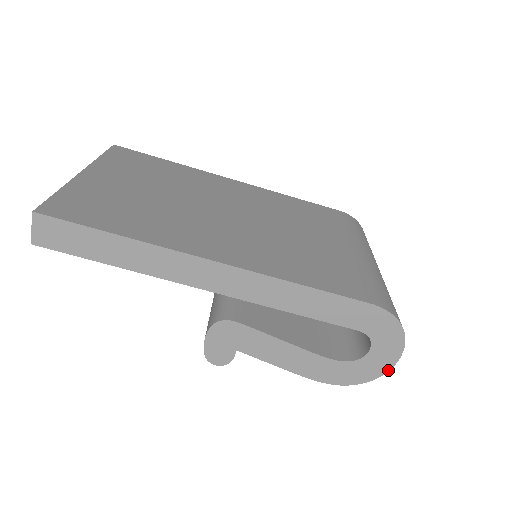
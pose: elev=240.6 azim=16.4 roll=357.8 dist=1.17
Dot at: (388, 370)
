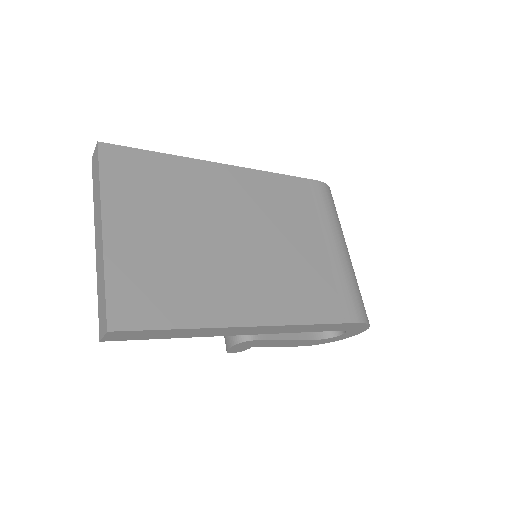
Dot at: occluded
